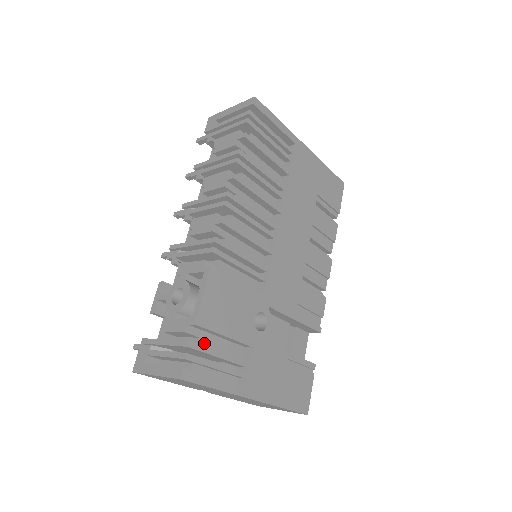
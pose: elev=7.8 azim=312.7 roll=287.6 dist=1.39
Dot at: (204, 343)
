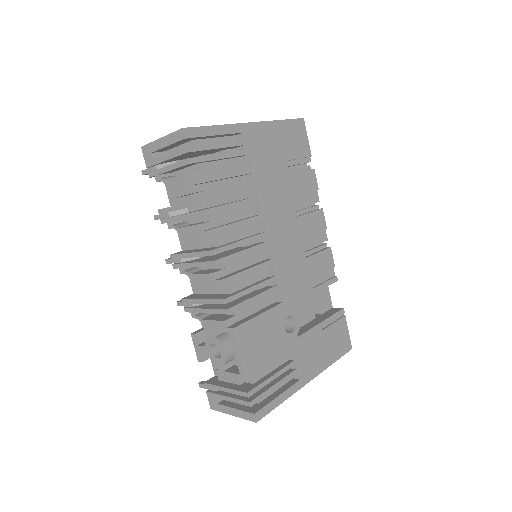
Dot at: (256, 377)
